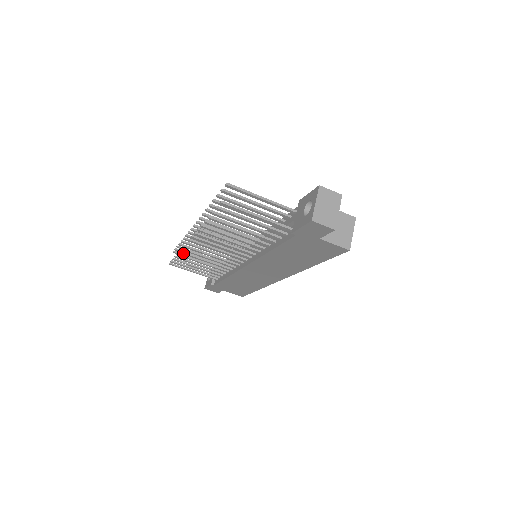
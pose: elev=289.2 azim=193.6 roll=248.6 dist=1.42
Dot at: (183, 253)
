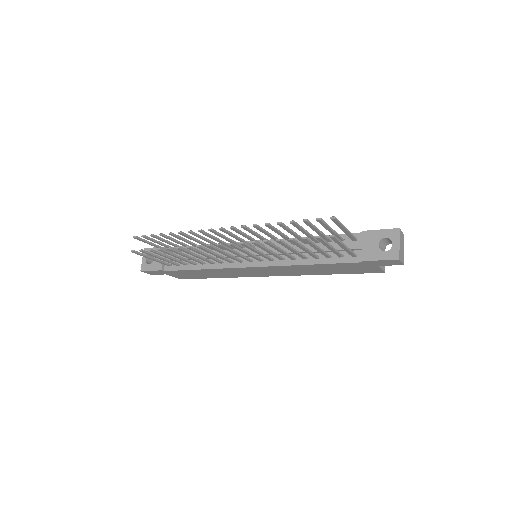
Dot at: (181, 249)
